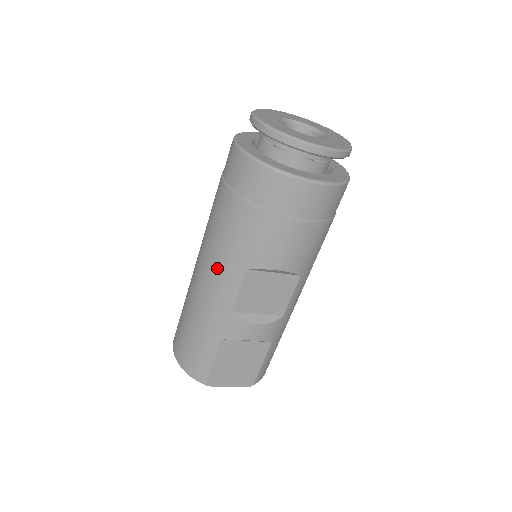
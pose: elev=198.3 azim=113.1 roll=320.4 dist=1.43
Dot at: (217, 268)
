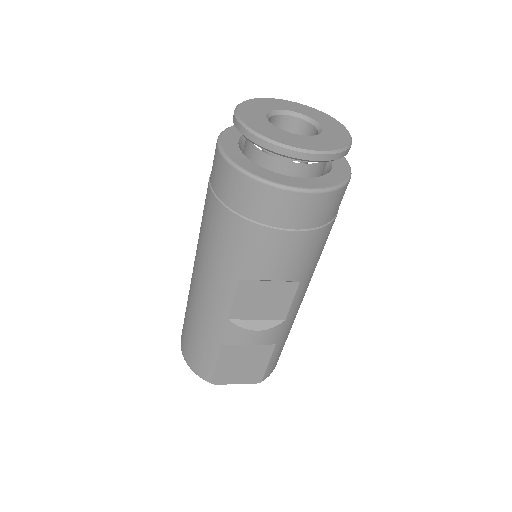
Dot at: (210, 276)
